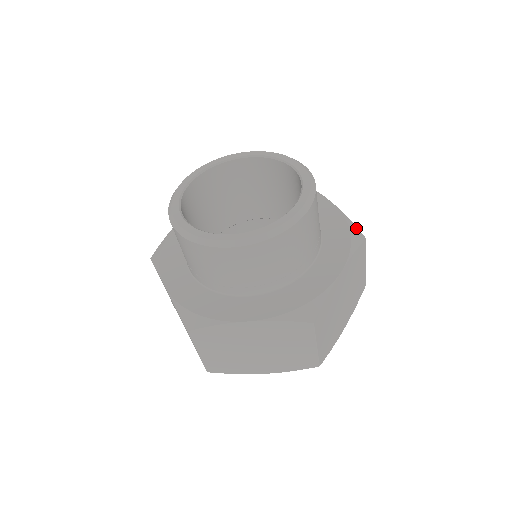
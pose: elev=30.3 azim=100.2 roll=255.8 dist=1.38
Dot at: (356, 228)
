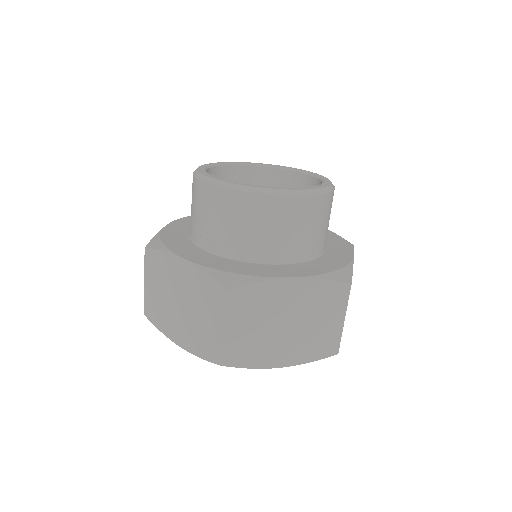
Dot at: occluded
